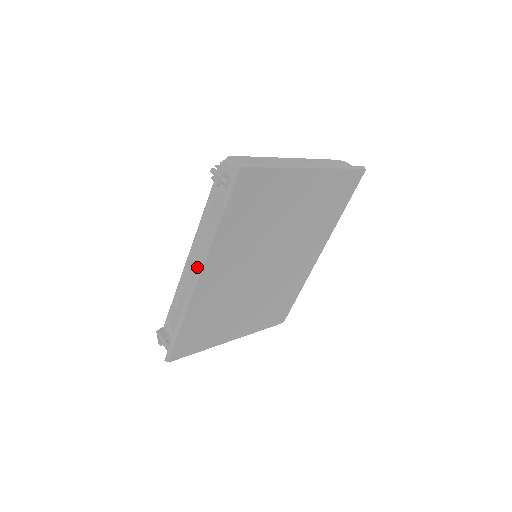
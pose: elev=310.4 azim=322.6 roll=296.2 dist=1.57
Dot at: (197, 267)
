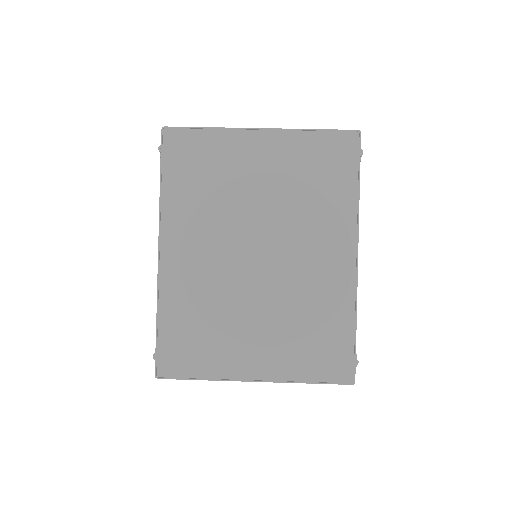
Dot at: occluded
